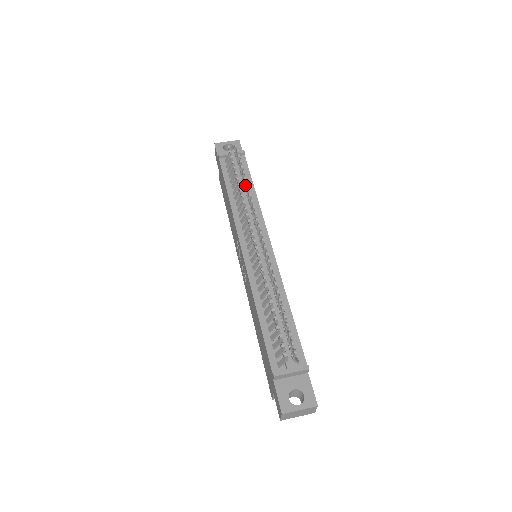
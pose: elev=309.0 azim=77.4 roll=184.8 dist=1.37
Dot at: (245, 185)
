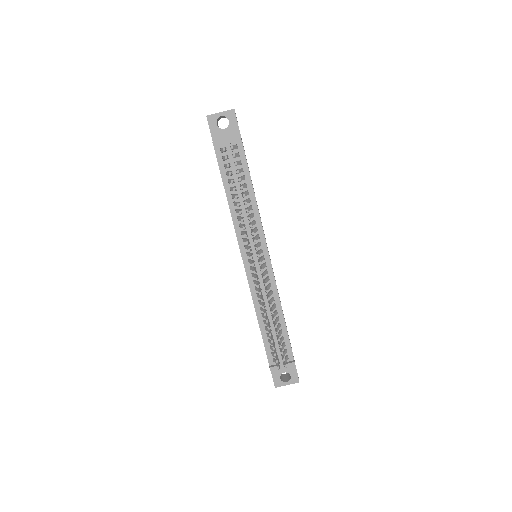
Dot at: (244, 201)
